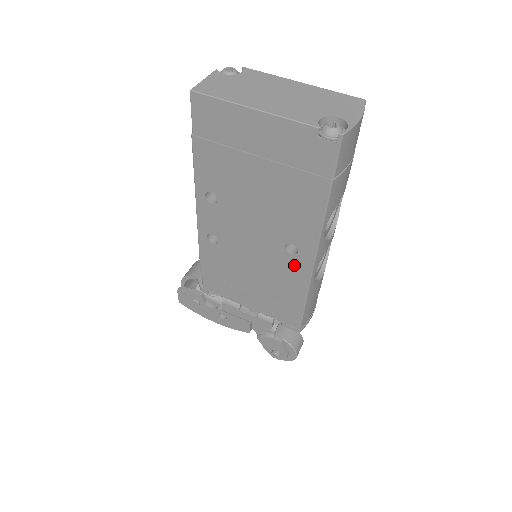
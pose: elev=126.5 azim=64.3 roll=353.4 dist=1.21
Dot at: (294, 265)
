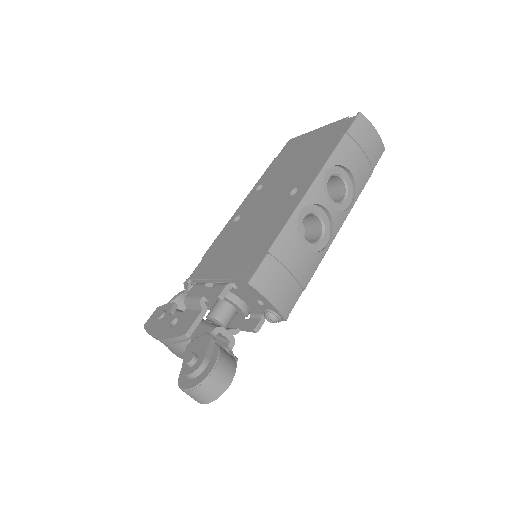
Dot at: (289, 204)
